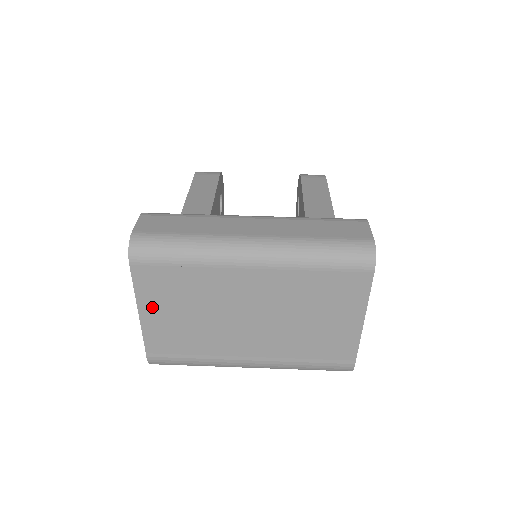
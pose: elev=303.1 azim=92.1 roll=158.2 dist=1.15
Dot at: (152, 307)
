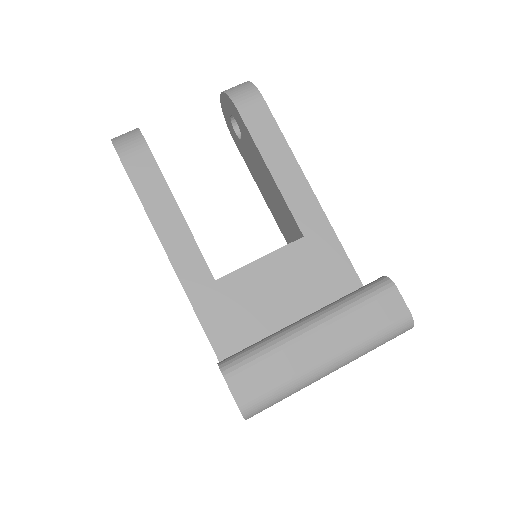
Dot at: occluded
